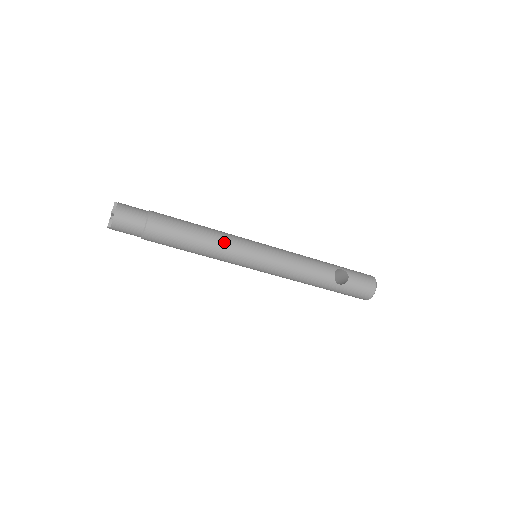
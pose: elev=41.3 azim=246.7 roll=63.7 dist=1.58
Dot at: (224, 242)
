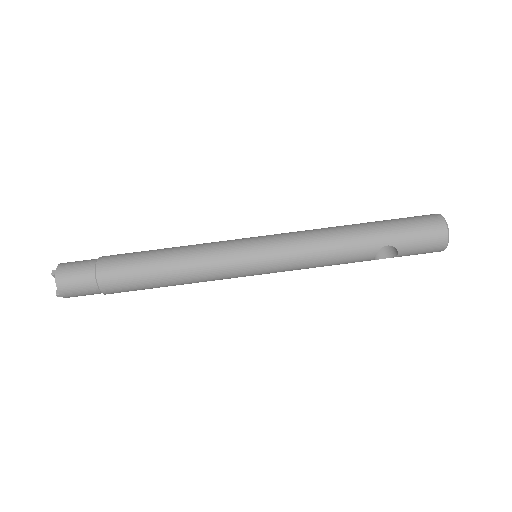
Dot at: occluded
